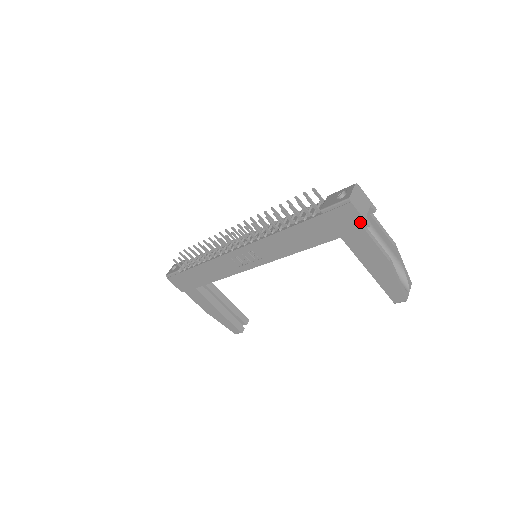
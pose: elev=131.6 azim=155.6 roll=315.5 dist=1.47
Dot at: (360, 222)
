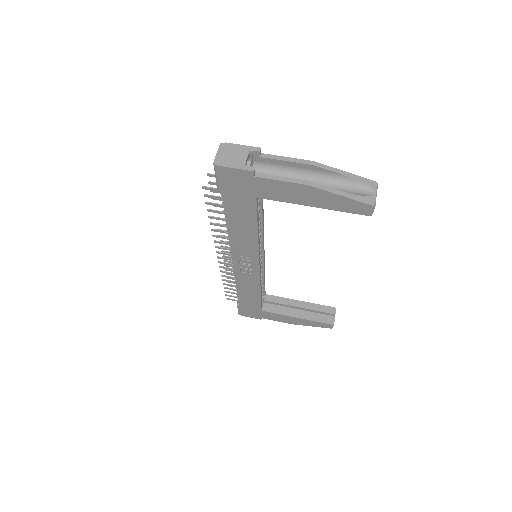
Dot at: (245, 174)
